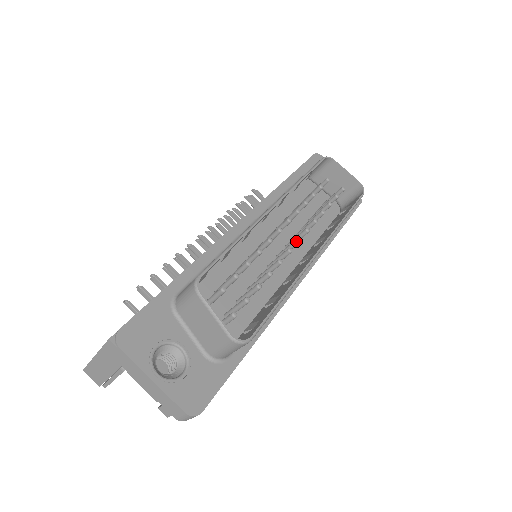
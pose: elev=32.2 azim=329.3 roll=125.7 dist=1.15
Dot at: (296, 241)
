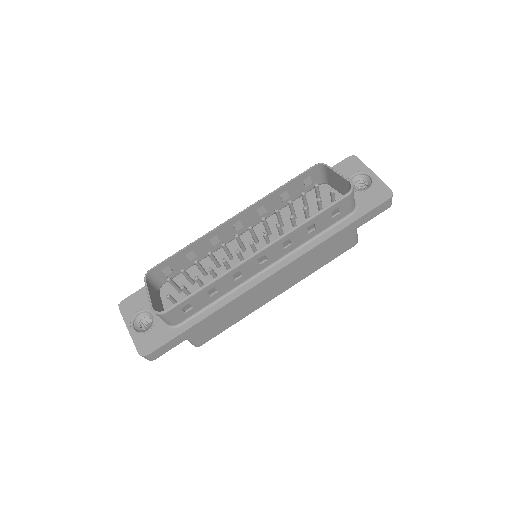
Dot at: occluded
